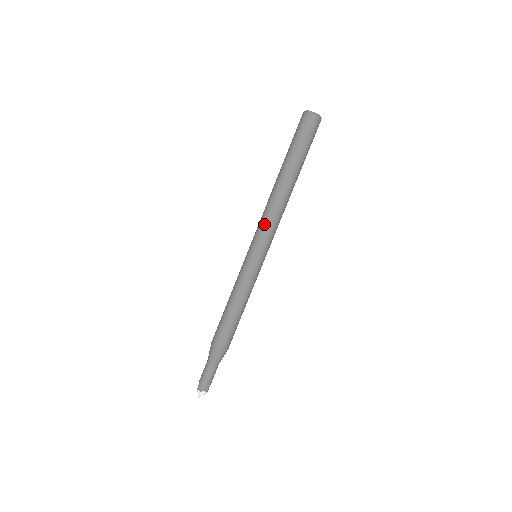
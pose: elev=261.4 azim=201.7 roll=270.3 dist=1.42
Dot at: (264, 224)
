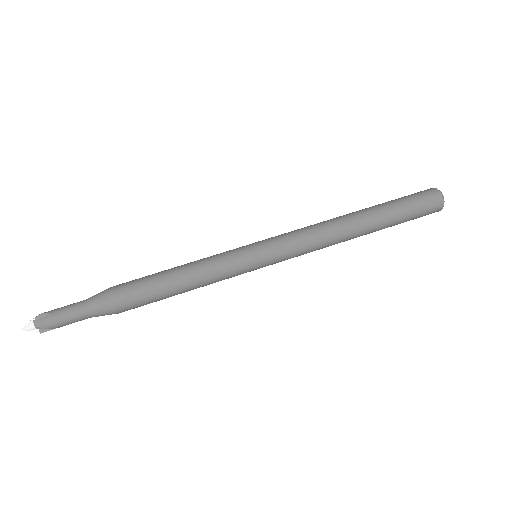
Dot at: (302, 241)
